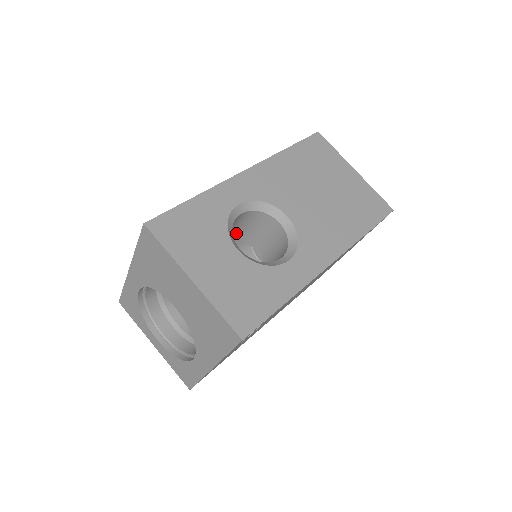
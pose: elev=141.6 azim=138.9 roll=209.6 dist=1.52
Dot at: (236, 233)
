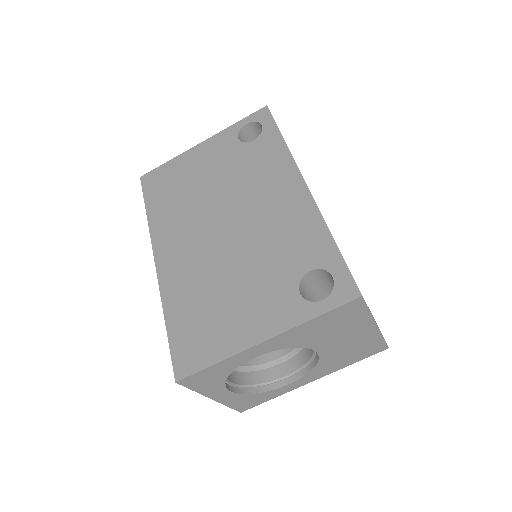
Dot at: occluded
